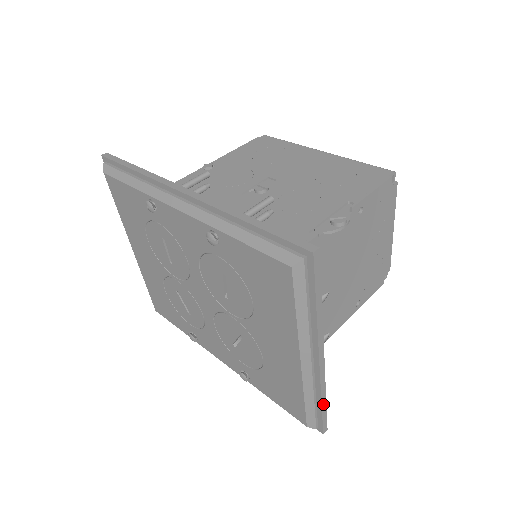
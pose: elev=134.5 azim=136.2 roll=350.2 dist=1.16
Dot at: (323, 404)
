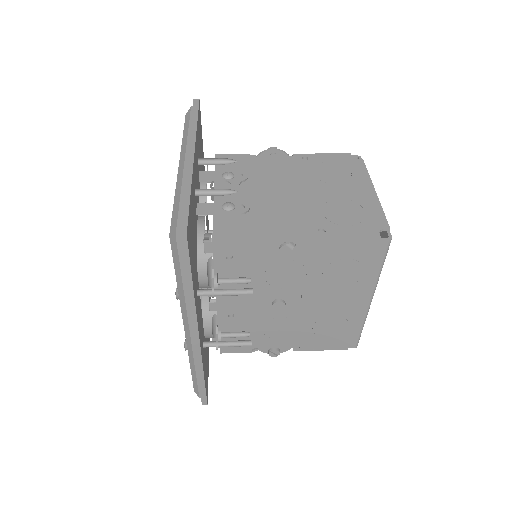
Dot at: (185, 196)
